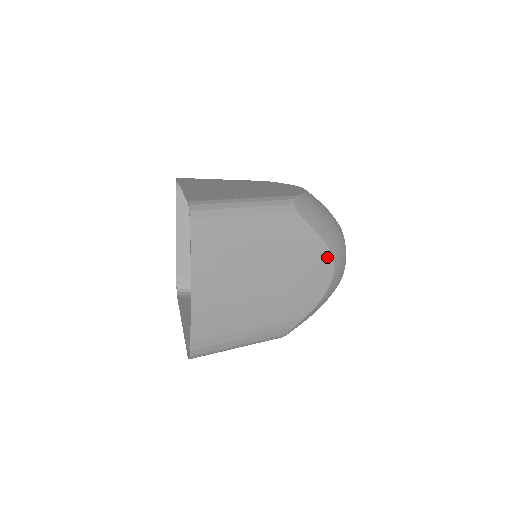
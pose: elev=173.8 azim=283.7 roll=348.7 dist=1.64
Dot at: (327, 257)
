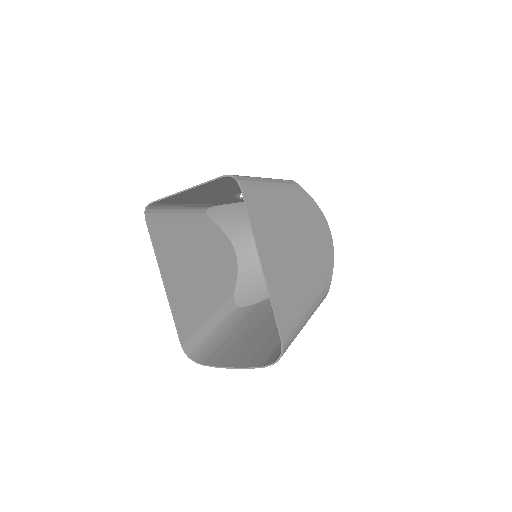
Dot at: occluded
